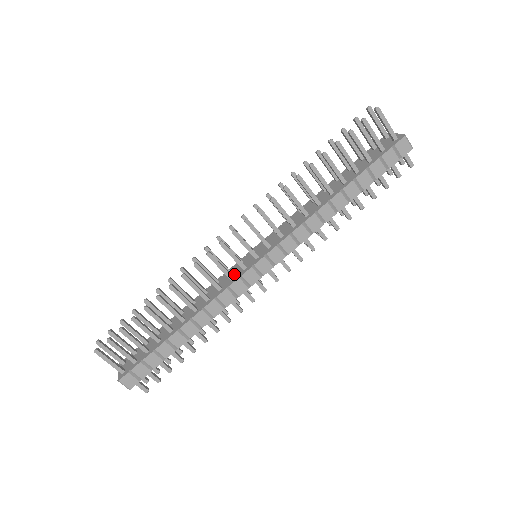
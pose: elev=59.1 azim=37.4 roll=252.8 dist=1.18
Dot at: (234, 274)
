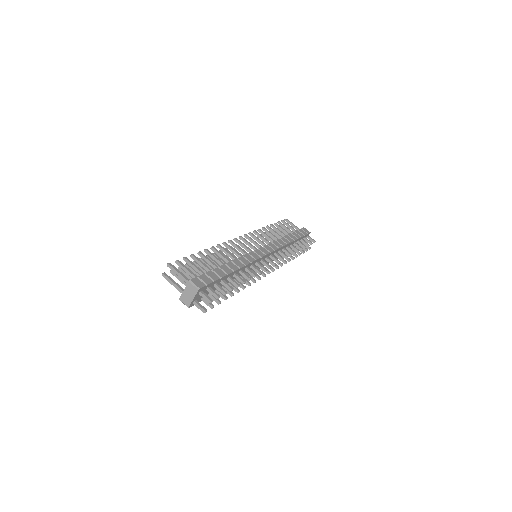
Dot at: occluded
